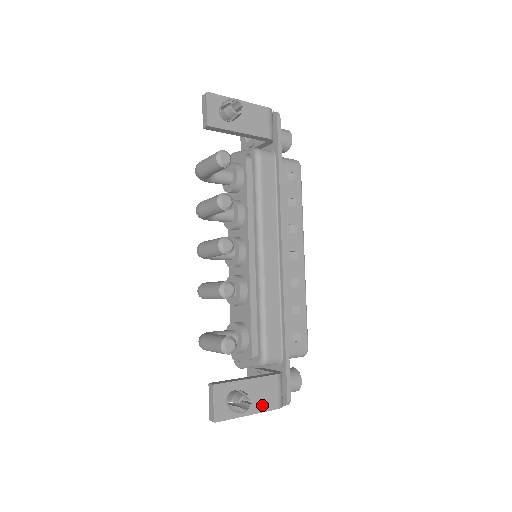
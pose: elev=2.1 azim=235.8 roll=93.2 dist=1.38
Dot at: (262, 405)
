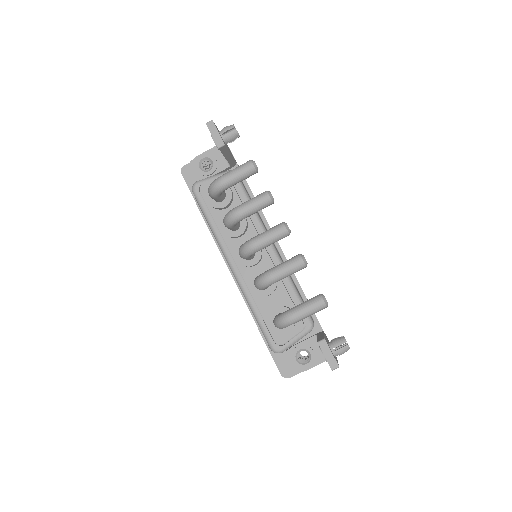
Dot at: occluded
